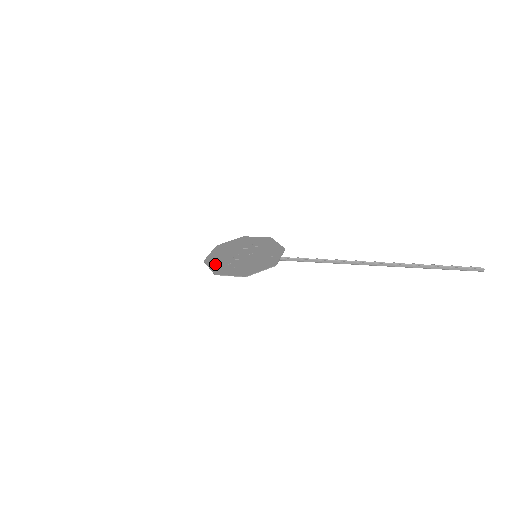
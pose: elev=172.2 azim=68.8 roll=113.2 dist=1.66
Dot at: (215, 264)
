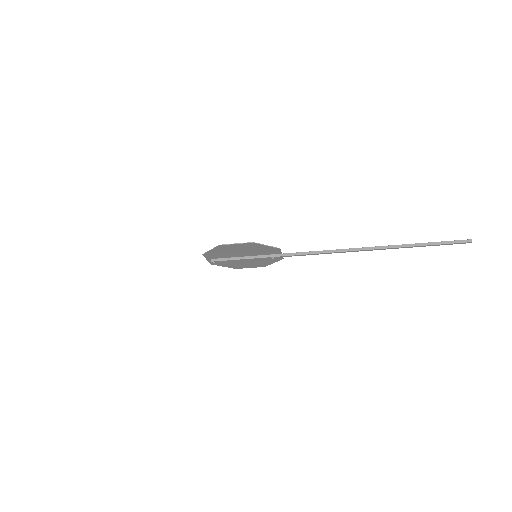
Dot at: (216, 251)
